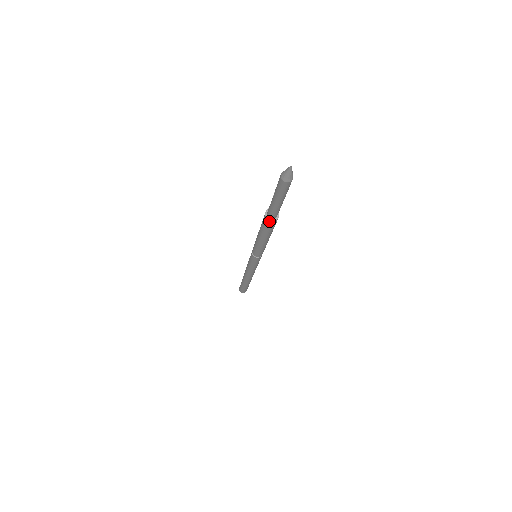
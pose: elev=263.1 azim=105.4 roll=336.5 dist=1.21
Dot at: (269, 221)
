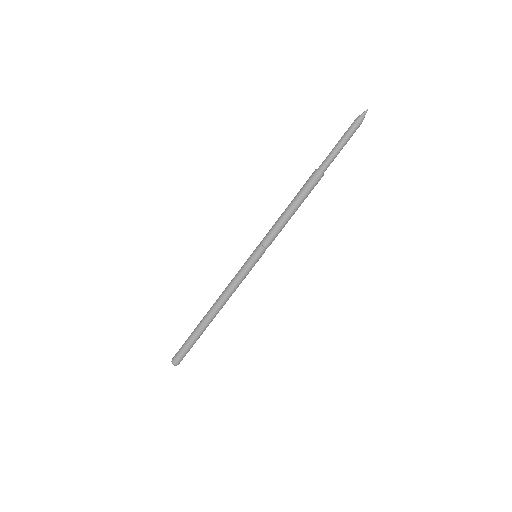
Dot at: (315, 171)
